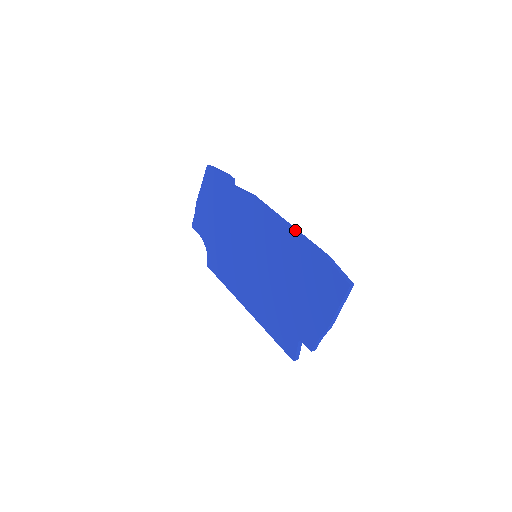
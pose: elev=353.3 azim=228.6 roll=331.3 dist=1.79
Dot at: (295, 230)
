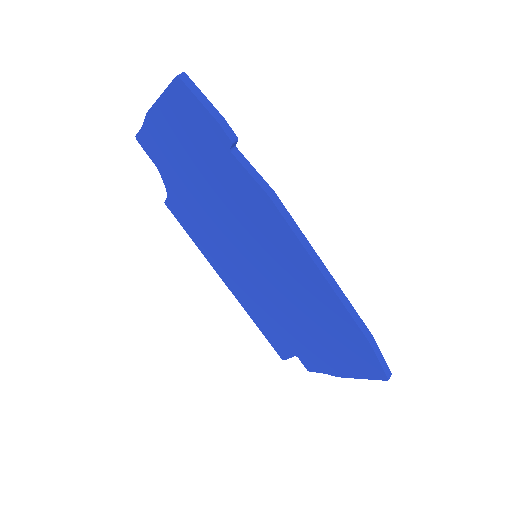
Dot at: (334, 288)
